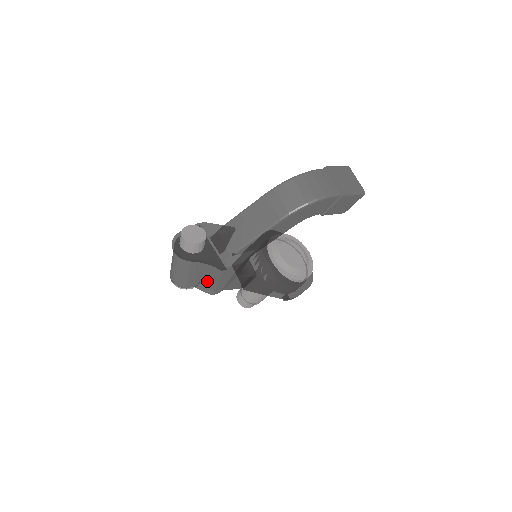
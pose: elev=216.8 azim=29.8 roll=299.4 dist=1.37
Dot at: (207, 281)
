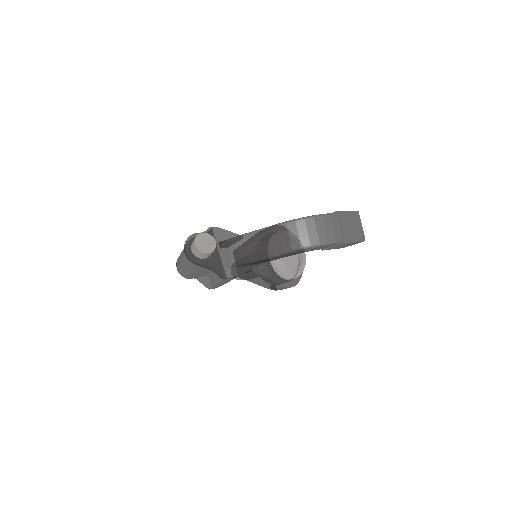
Dot at: (208, 275)
